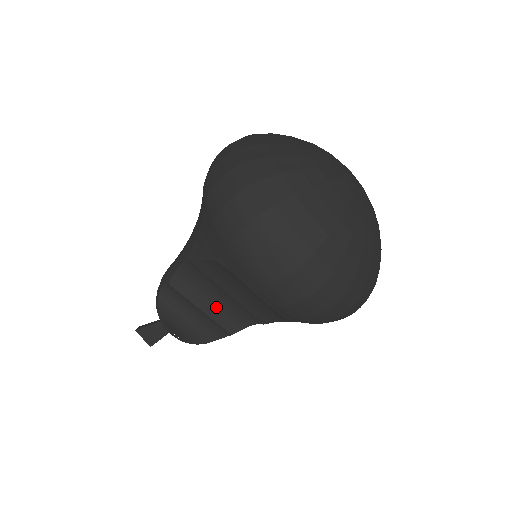
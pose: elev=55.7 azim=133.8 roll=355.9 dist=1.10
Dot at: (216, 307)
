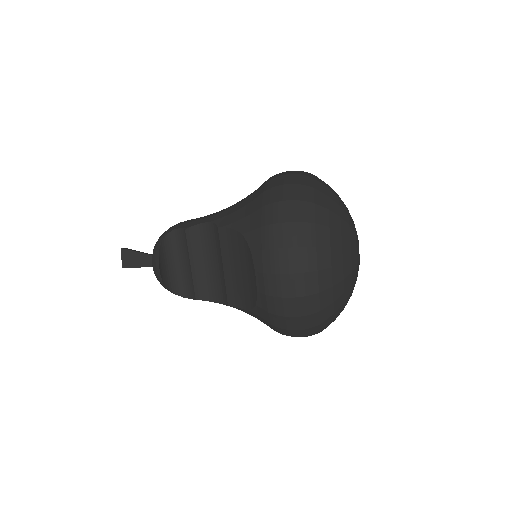
Dot at: (202, 271)
